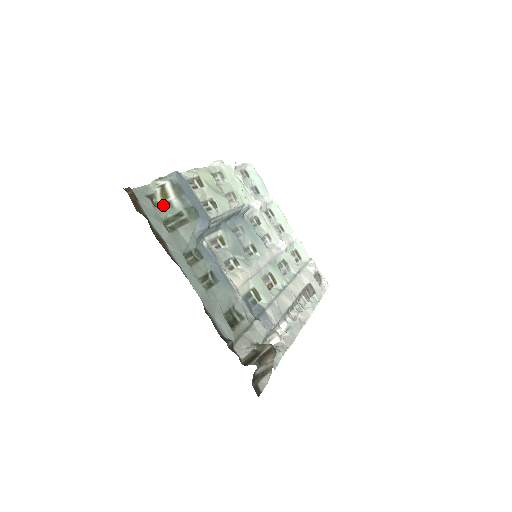
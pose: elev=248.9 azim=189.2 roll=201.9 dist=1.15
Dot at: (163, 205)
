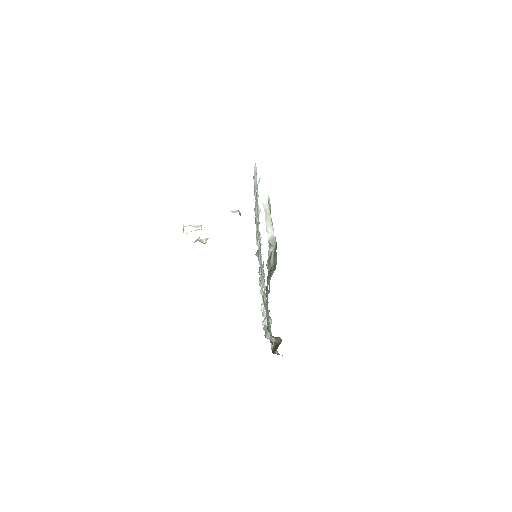
Dot at: occluded
